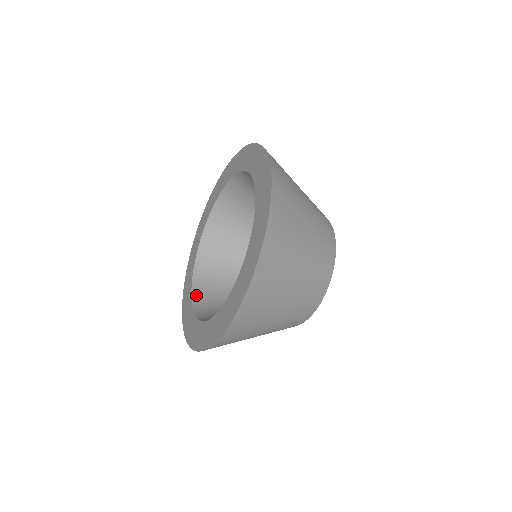
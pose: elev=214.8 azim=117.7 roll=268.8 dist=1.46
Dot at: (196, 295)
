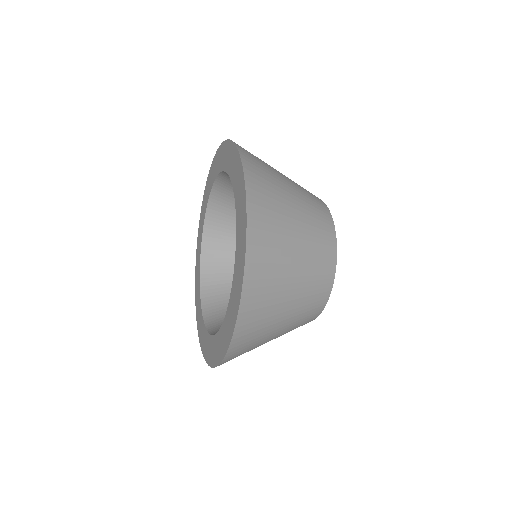
Dot at: (204, 286)
